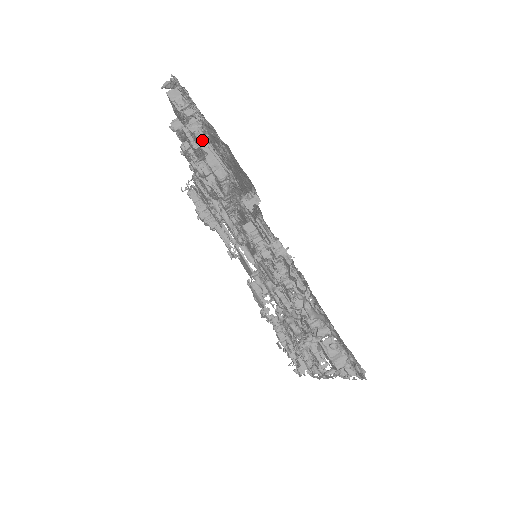
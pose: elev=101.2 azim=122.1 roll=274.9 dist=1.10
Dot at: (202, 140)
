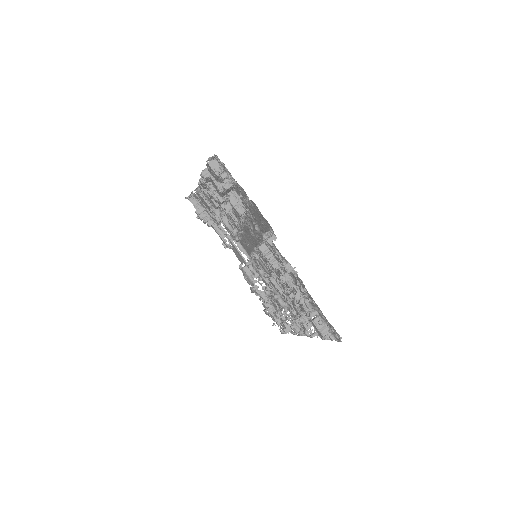
Dot at: (238, 199)
